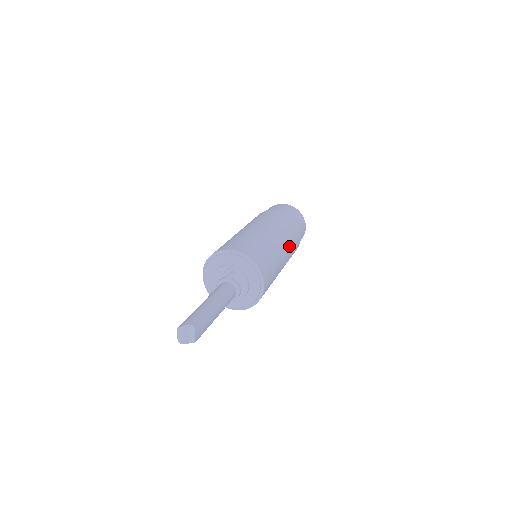
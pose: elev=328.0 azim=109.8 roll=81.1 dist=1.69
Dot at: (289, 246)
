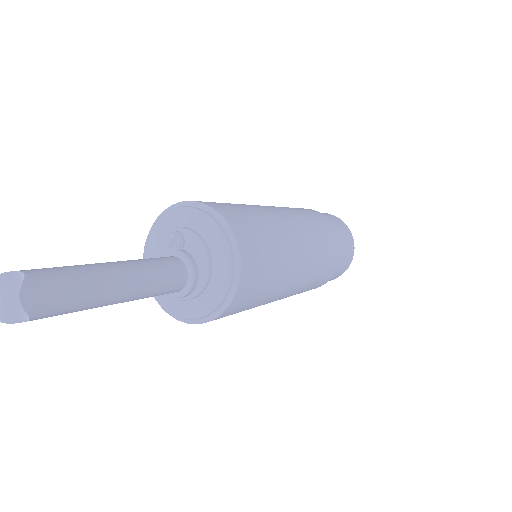
Dot at: (312, 237)
